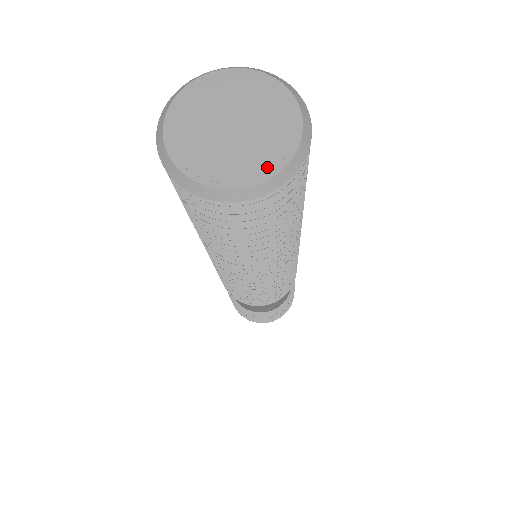
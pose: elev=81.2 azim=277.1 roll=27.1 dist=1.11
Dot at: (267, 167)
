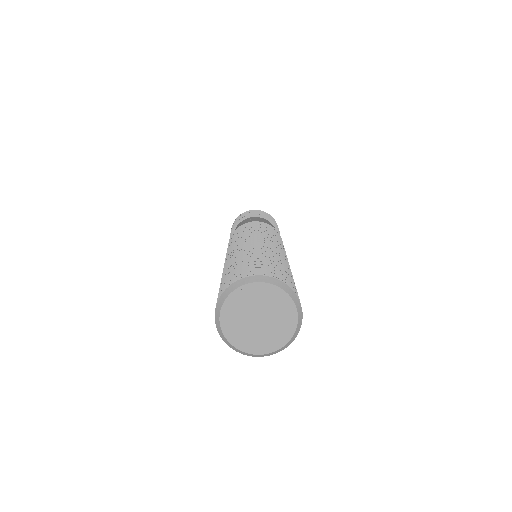
Dot at: (274, 346)
